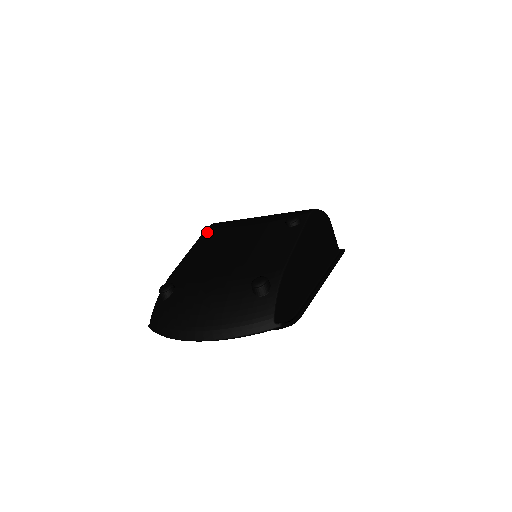
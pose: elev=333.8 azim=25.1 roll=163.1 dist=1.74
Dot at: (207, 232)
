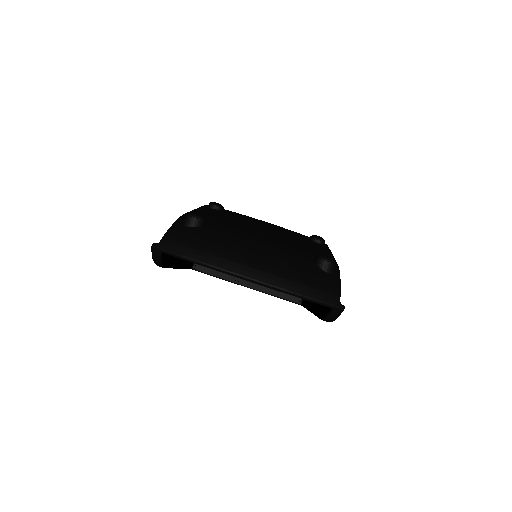
Dot at: (218, 205)
